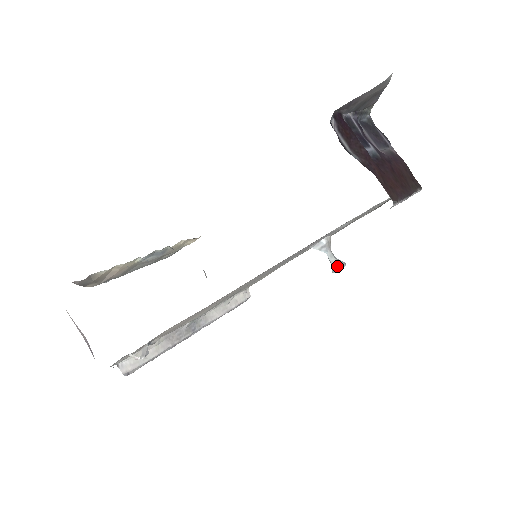
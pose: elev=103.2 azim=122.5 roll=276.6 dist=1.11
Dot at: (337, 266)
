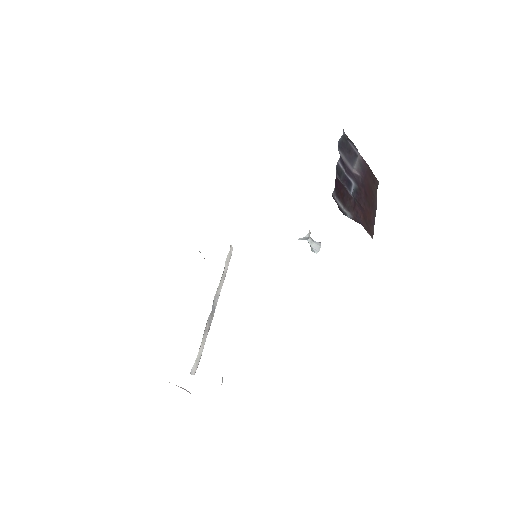
Dot at: (316, 249)
